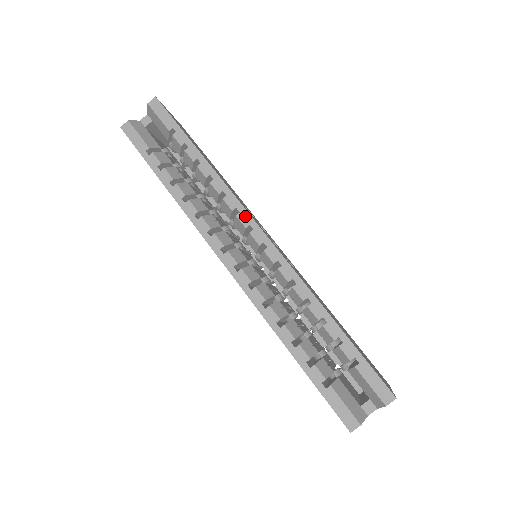
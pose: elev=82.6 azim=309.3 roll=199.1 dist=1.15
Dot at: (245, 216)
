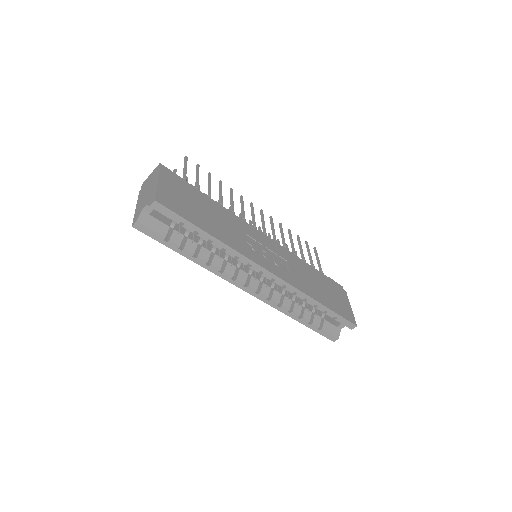
Dot at: (256, 267)
